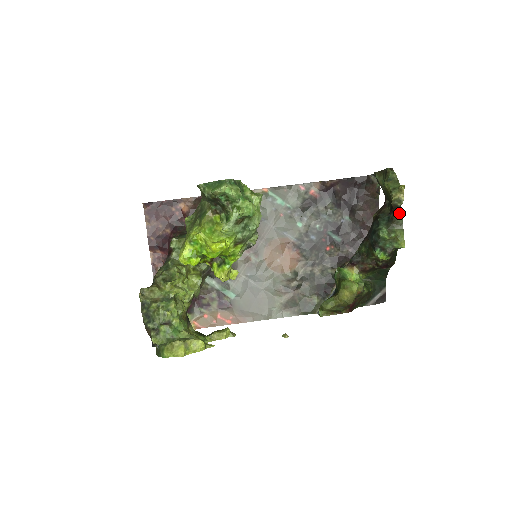
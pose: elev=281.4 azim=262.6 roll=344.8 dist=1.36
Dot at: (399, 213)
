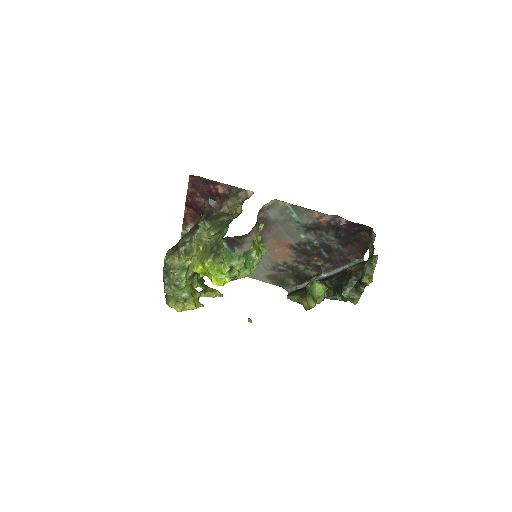
Dot at: (363, 287)
